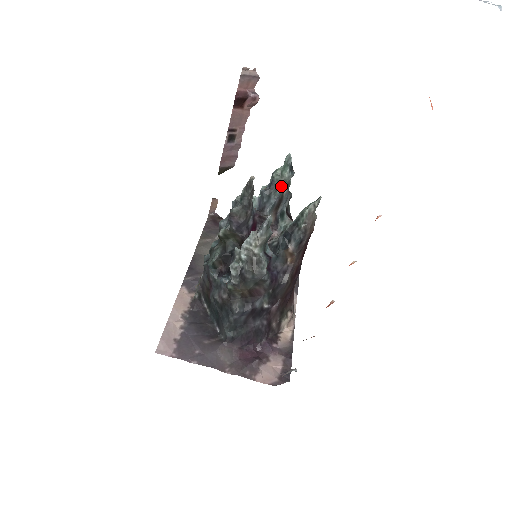
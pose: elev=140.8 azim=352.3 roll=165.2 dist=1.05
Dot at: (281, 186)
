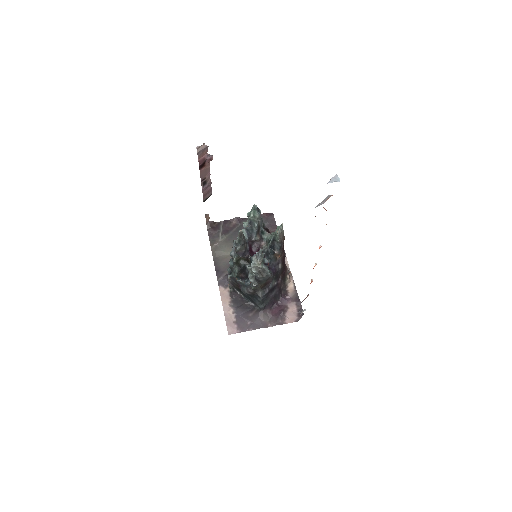
Dot at: (257, 222)
